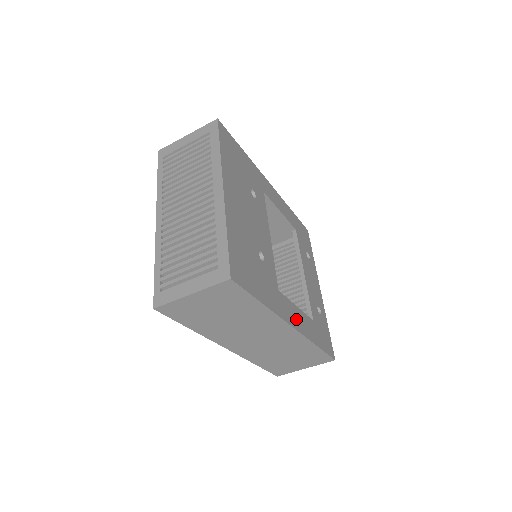
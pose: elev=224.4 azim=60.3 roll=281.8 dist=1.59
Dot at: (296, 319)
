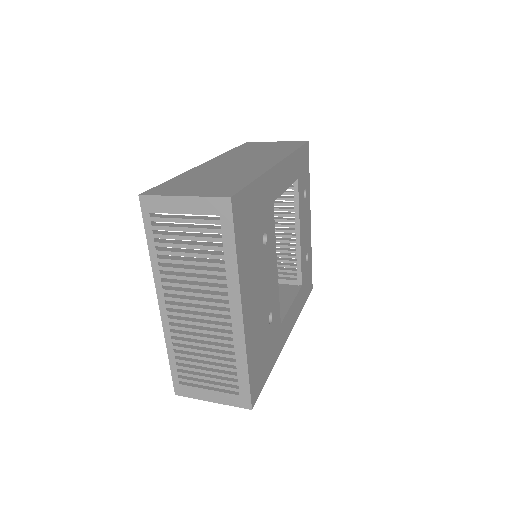
Dot at: (291, 321)
